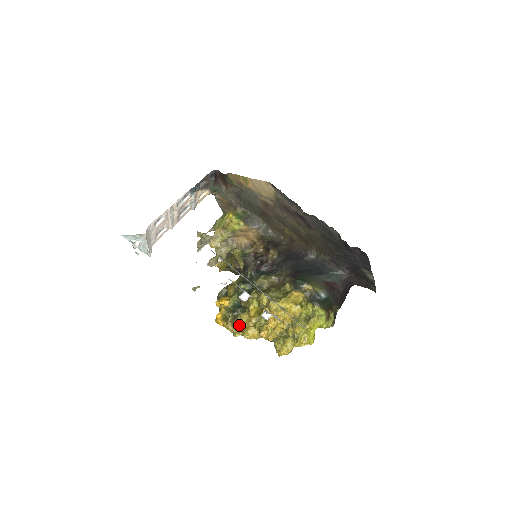
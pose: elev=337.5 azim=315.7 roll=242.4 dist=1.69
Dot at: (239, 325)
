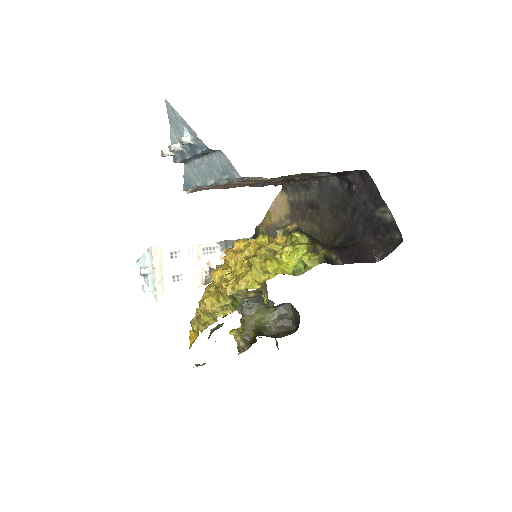
Dot at: occluded
